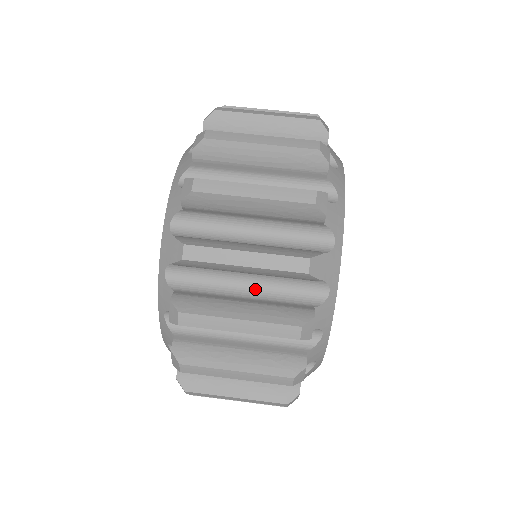
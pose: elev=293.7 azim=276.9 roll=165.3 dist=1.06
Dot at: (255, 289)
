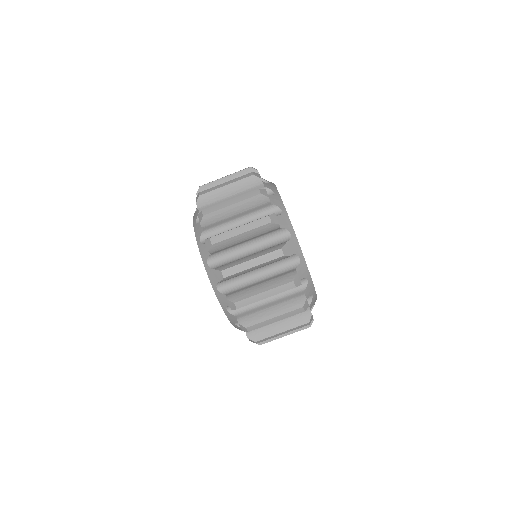
Dot at: (272, 296)
